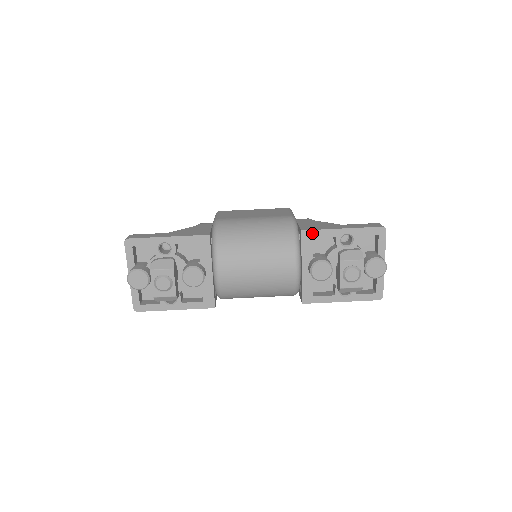
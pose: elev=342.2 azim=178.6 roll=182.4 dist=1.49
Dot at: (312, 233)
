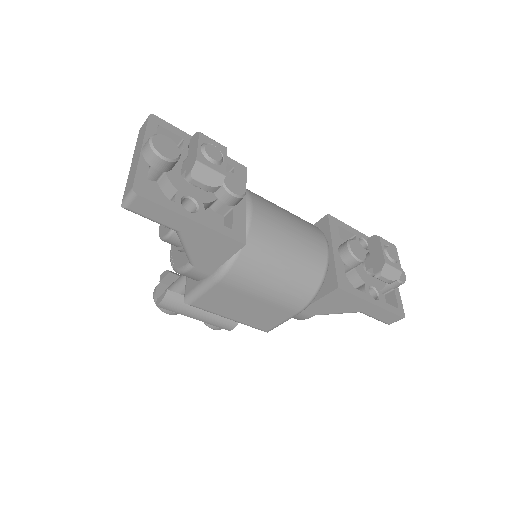
Dot at: (337, 221)
